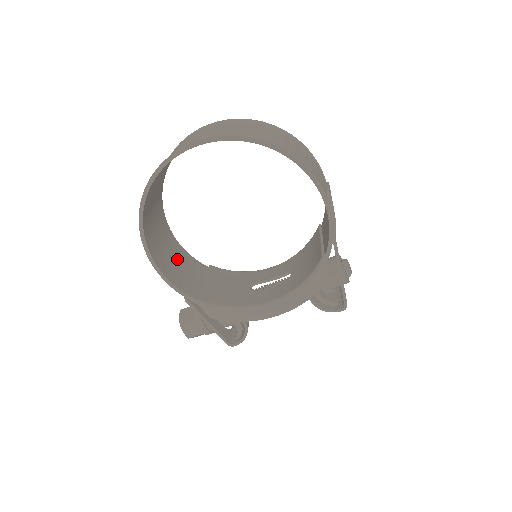
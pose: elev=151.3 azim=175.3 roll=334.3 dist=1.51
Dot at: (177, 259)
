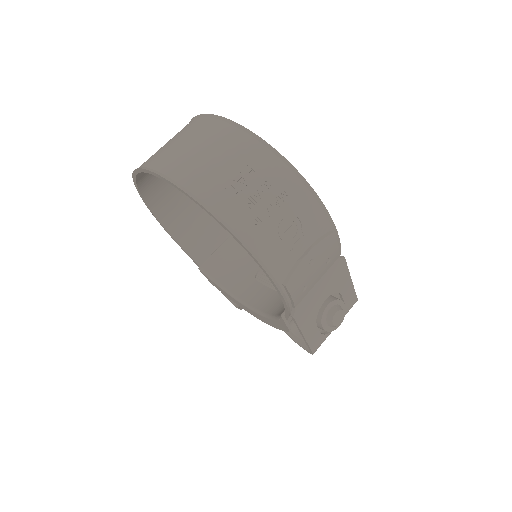
Dot at: (203, 214)
